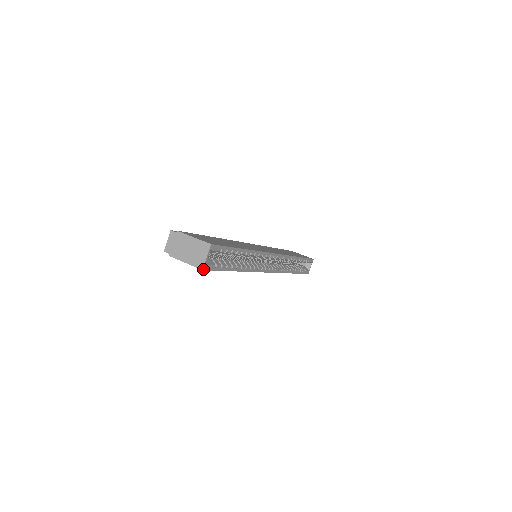
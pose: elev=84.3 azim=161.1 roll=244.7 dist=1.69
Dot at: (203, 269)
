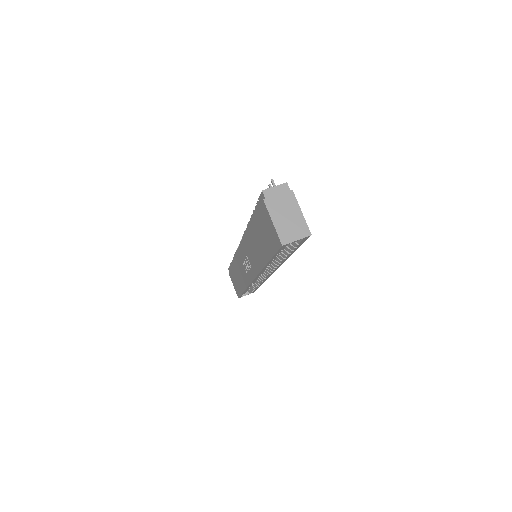
Dot at: (283, 245)
